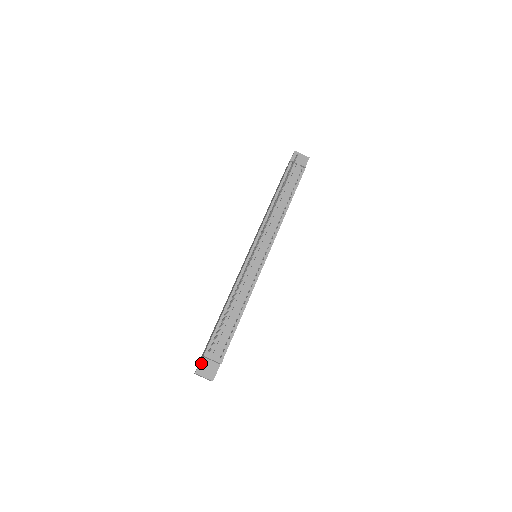
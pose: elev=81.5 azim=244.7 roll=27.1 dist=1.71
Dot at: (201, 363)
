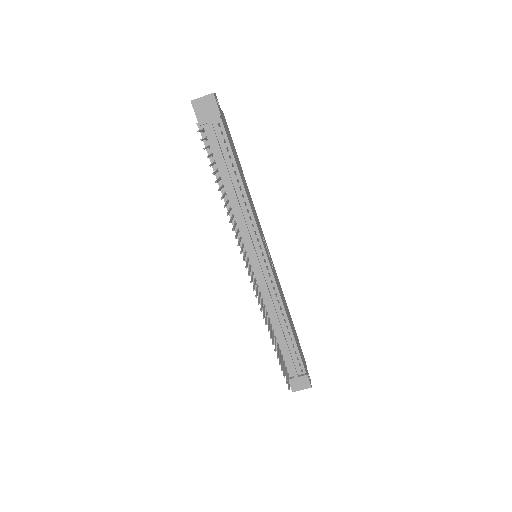
Dot at: (290, 382)
